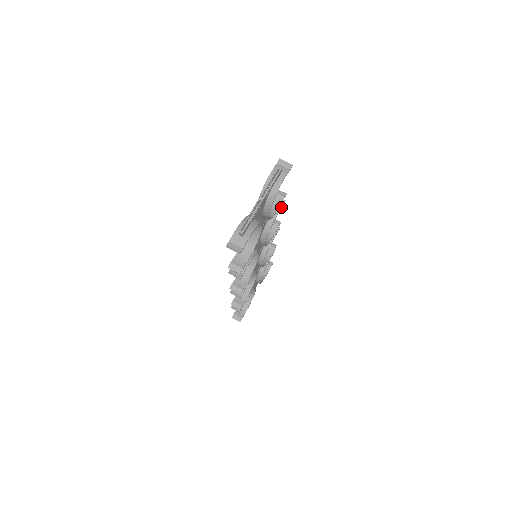
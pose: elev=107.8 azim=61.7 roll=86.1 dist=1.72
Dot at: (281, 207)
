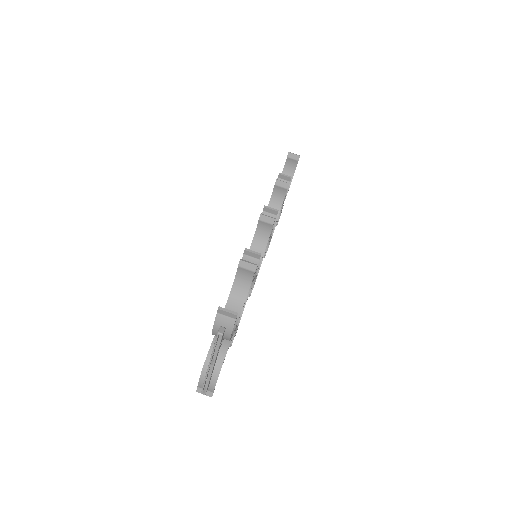
Dot at: (257, 264)
